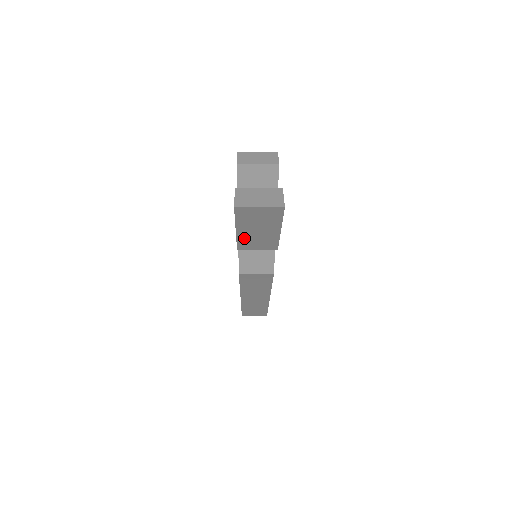
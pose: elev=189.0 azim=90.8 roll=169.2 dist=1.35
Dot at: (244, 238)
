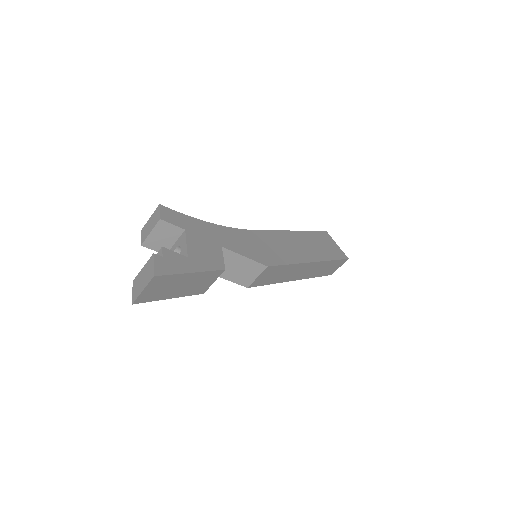
Dot at: (187, 292)
